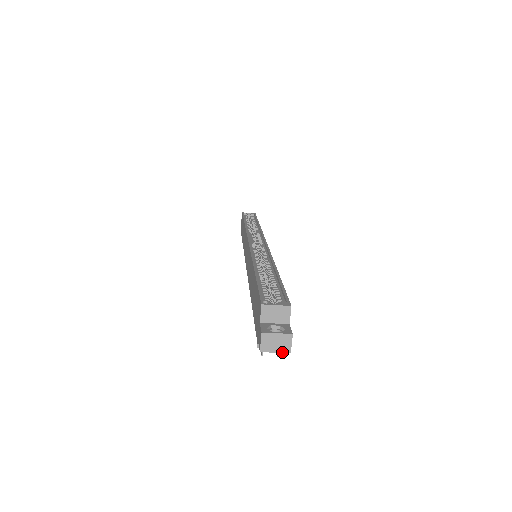
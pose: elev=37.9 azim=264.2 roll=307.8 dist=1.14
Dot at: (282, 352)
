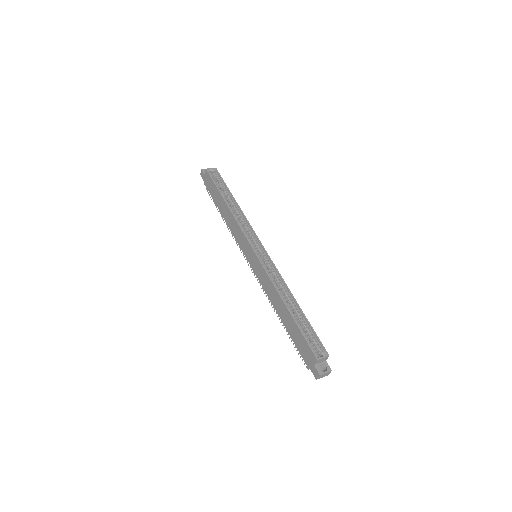
Dot at: occluded
